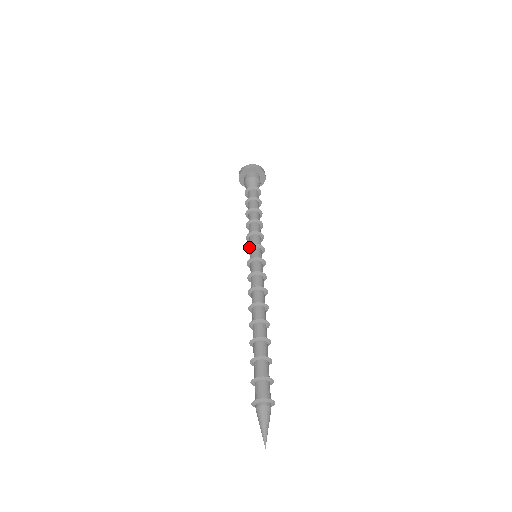
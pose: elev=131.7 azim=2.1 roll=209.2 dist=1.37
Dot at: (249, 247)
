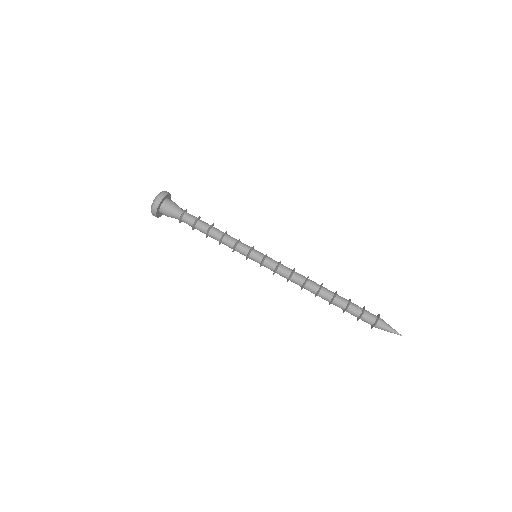
Dot at: (248, 256)
